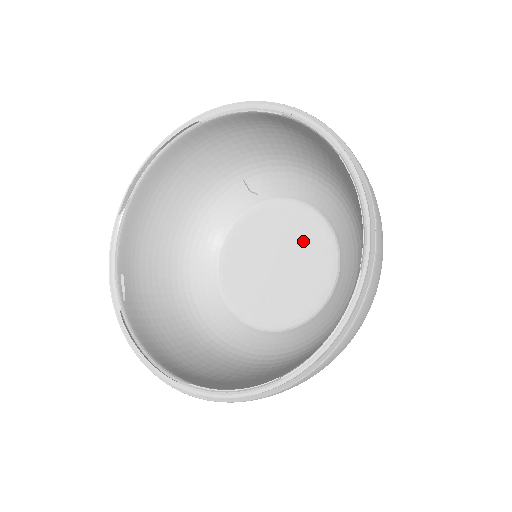
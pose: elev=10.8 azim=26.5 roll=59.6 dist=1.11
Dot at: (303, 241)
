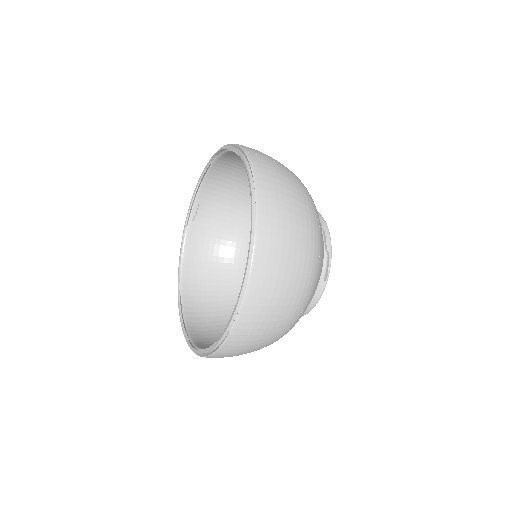
Dot at: occluded
